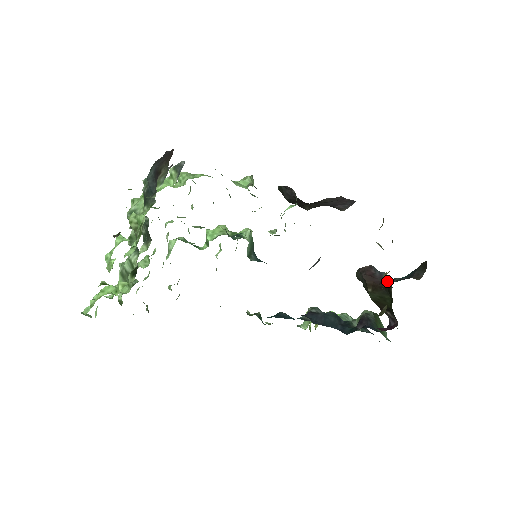
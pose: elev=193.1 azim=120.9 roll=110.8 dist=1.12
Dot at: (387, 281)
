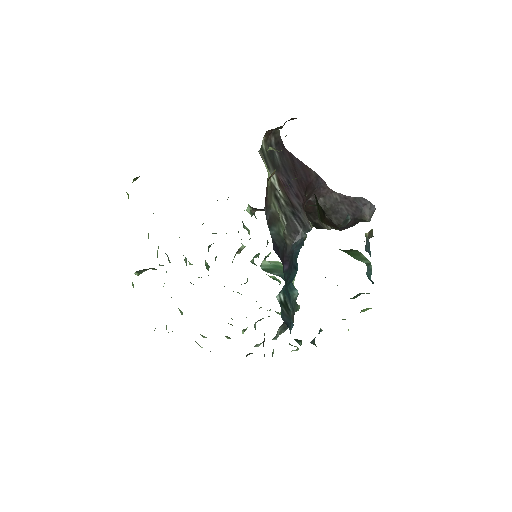
Dot at: occluded
